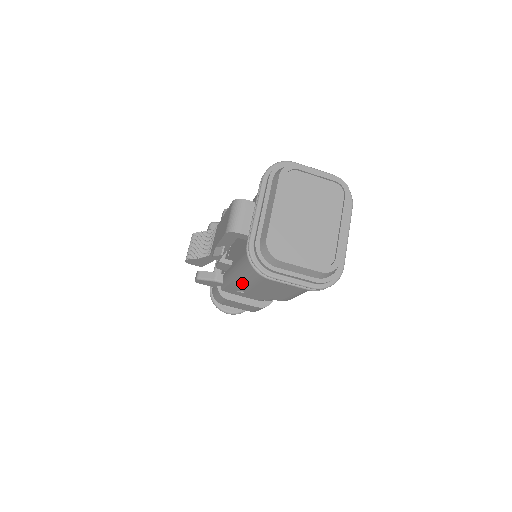
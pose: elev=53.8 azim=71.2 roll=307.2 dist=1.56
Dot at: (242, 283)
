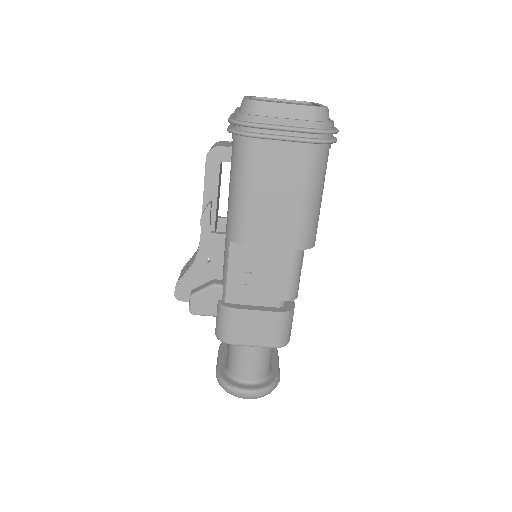
Dot at: (239, 218)
